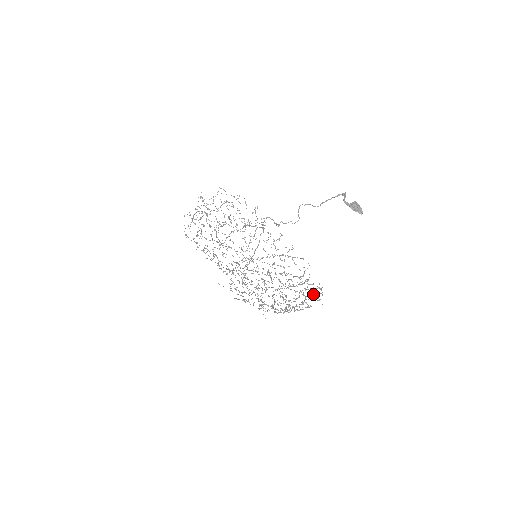
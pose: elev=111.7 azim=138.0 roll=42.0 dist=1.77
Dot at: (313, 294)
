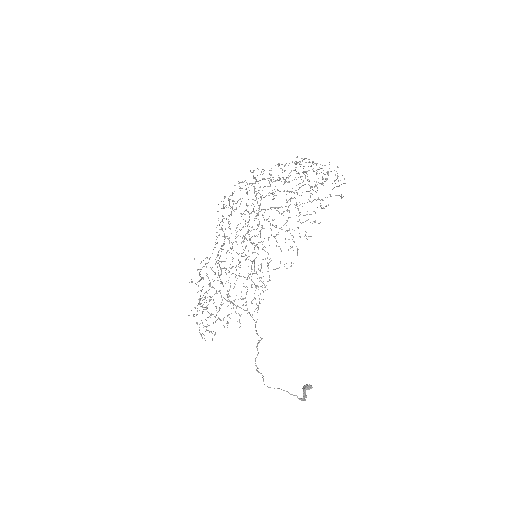
Dot at: (247, 308)
